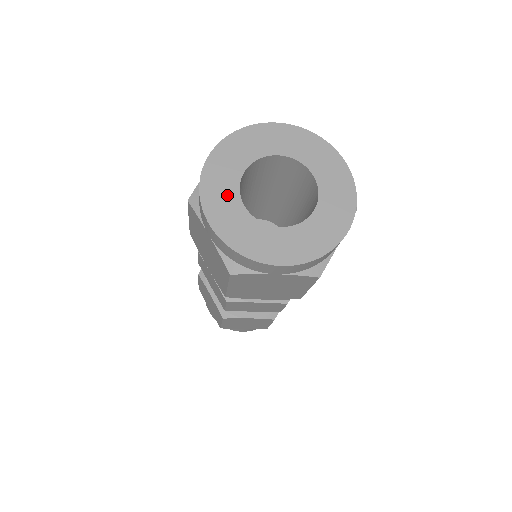
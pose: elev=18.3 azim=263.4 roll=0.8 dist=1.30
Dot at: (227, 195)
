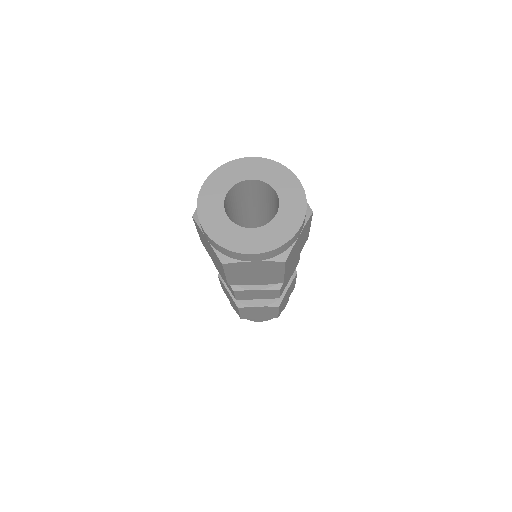
Dot at: (215, 210)
